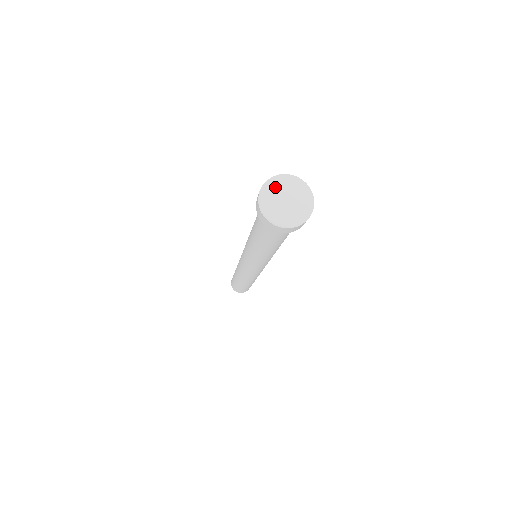
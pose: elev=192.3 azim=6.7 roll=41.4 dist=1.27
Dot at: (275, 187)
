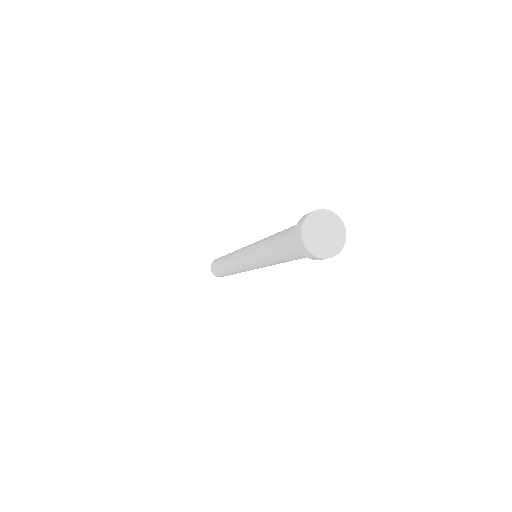
Dot at: (324, 218)
